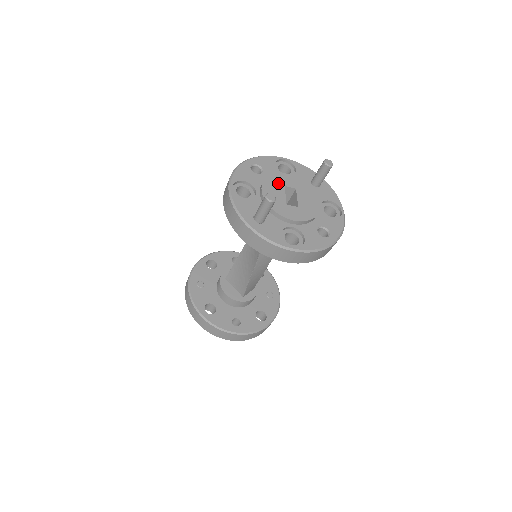
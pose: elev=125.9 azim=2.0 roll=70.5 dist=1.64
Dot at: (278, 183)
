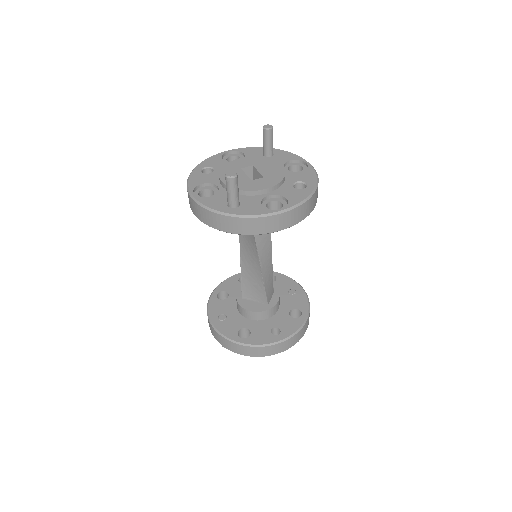
Dot at: (233, 169)
